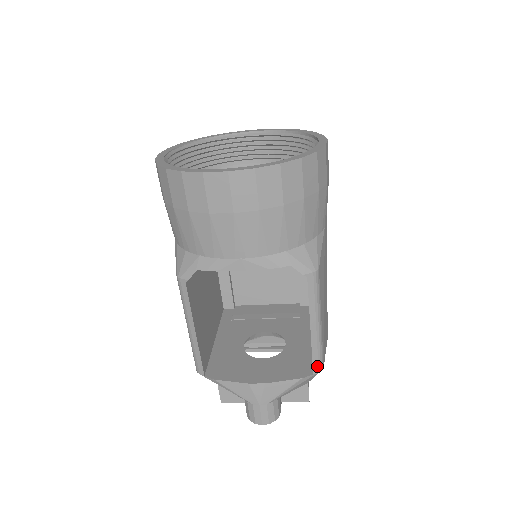
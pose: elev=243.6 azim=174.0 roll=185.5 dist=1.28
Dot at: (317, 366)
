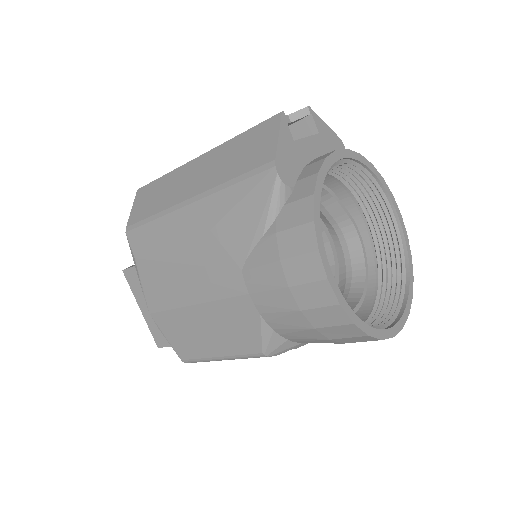
Dot at: occluded
